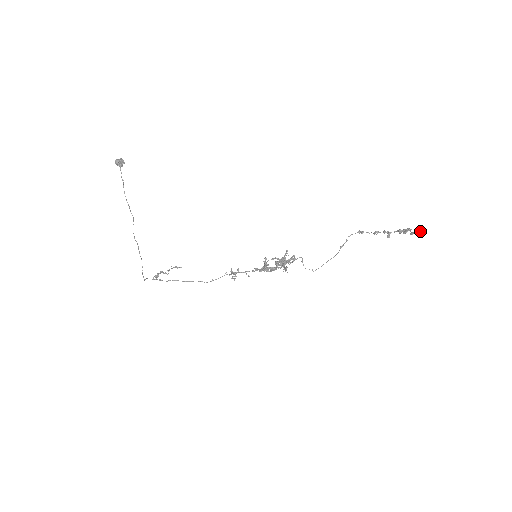
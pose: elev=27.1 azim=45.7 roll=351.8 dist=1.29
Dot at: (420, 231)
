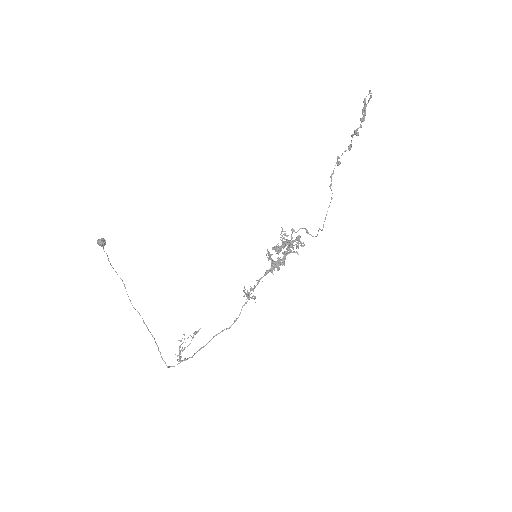
Dot at: (369, 93)
